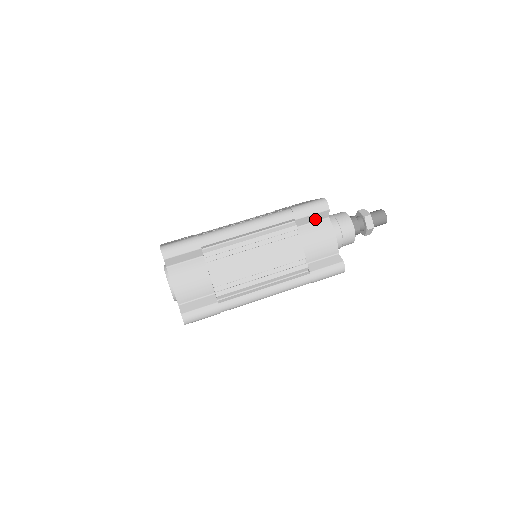
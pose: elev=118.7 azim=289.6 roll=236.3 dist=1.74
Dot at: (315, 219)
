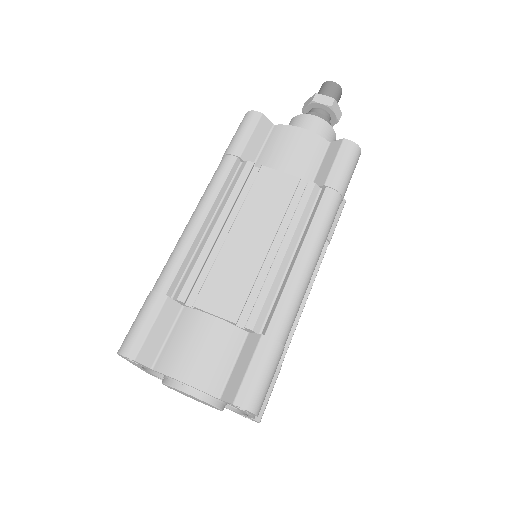
Dot at: (261, 139)
